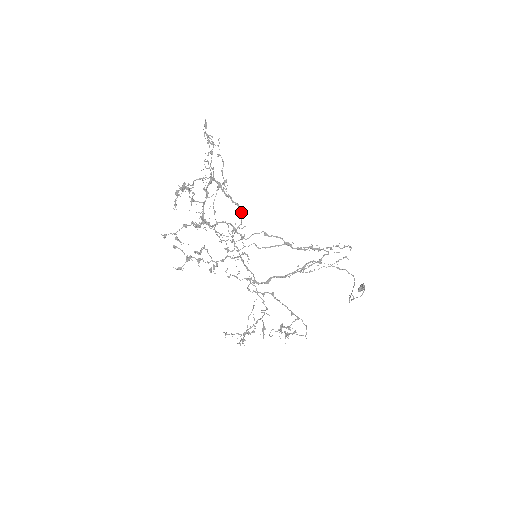
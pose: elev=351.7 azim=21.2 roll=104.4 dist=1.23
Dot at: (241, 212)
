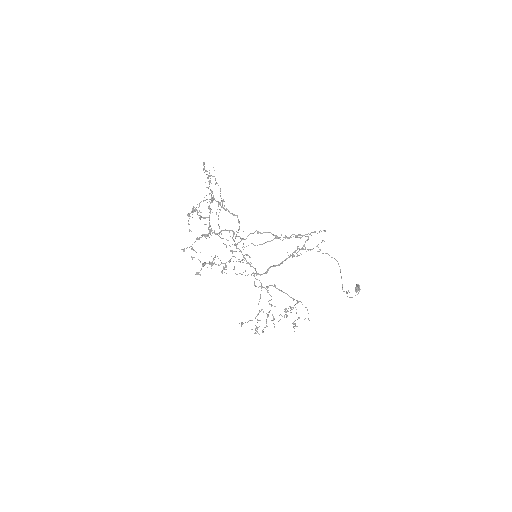
Dot at: (238, 220)
